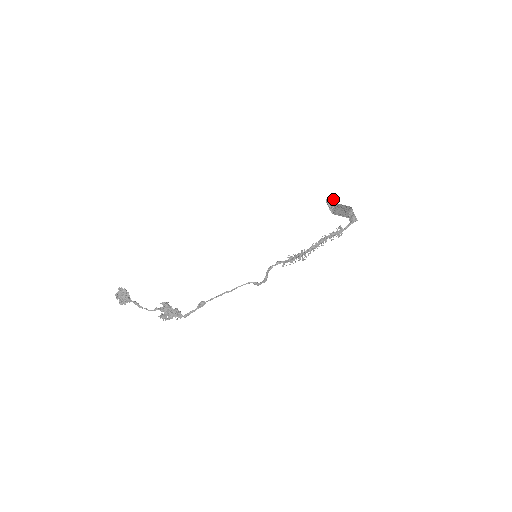
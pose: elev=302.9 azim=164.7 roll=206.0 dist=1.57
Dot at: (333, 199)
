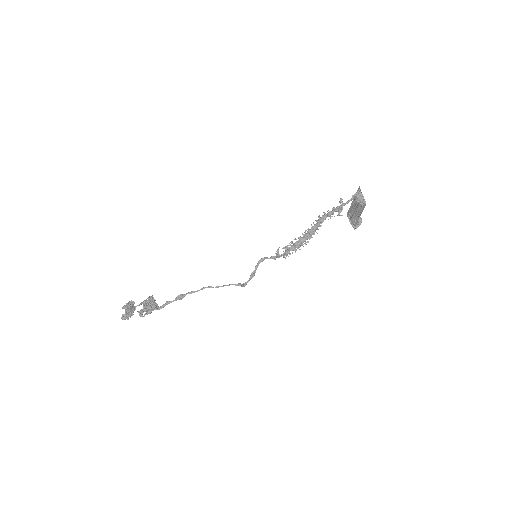
Dot at: occluded
